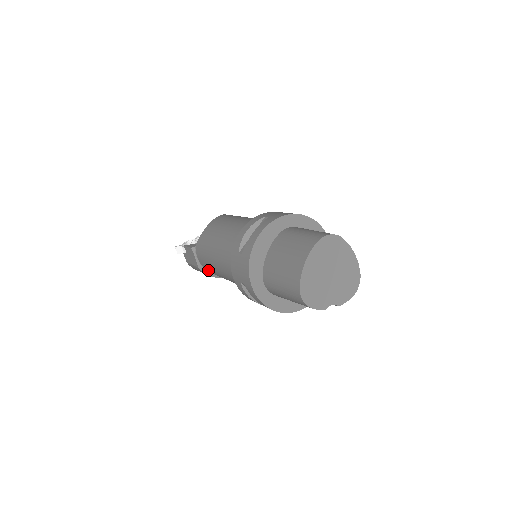
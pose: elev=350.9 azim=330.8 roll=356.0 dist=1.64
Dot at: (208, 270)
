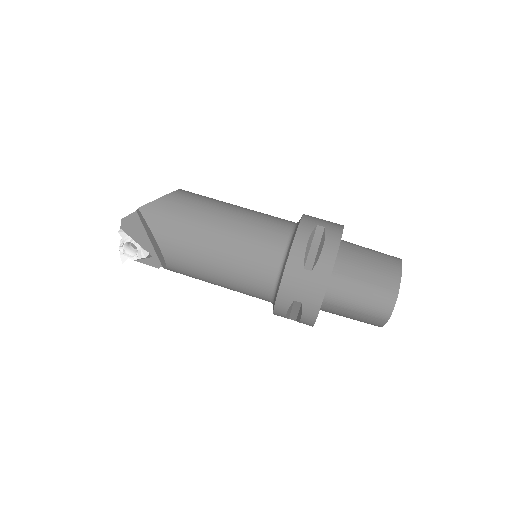
Dot at: occluded
